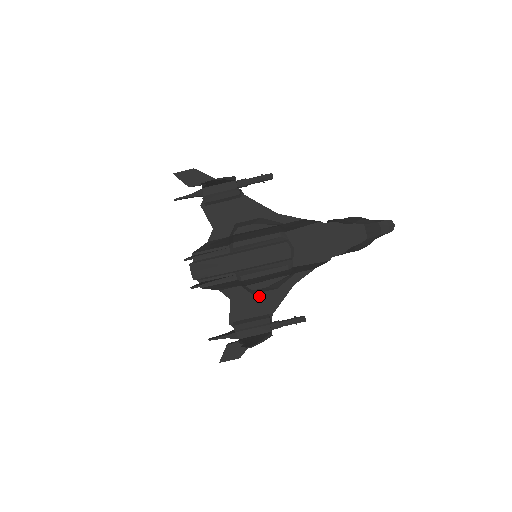
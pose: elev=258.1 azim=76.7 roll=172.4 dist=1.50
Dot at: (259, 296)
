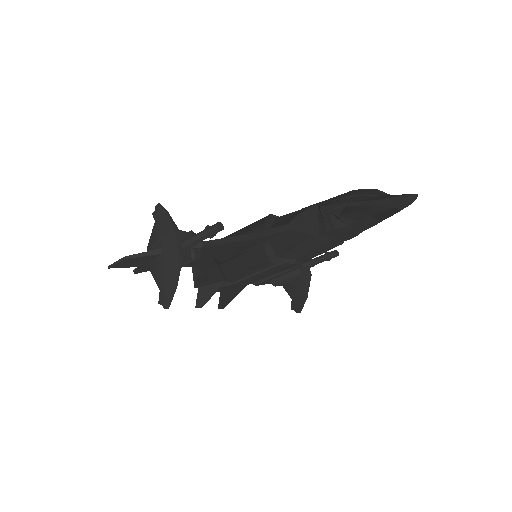
Dot at: occluded
